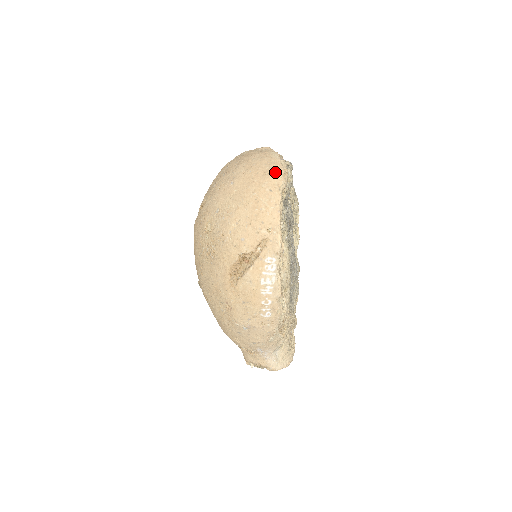
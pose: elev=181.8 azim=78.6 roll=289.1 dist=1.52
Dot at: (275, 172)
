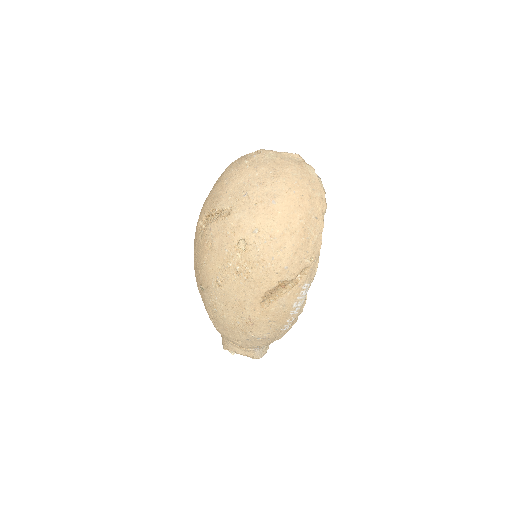
Dot at: (319, 196)
